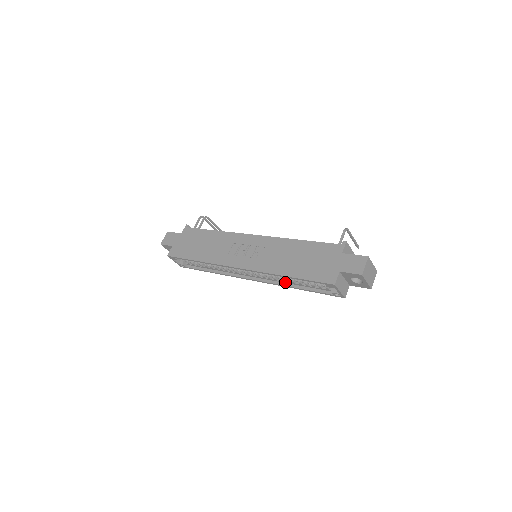
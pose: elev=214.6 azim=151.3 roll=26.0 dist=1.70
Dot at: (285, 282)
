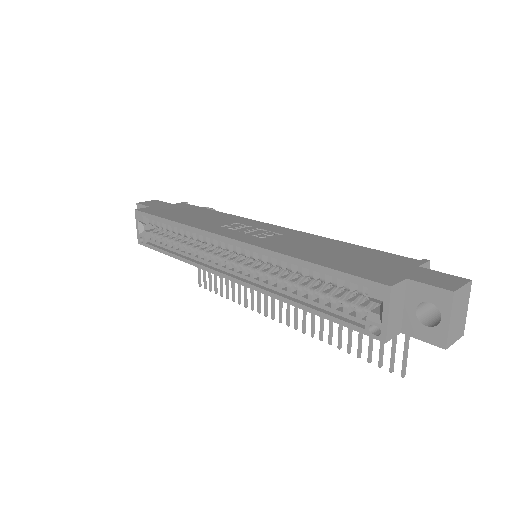
Dot at: (283, 291)
